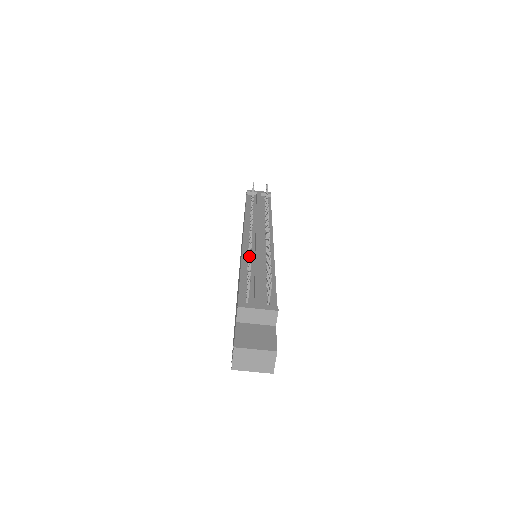
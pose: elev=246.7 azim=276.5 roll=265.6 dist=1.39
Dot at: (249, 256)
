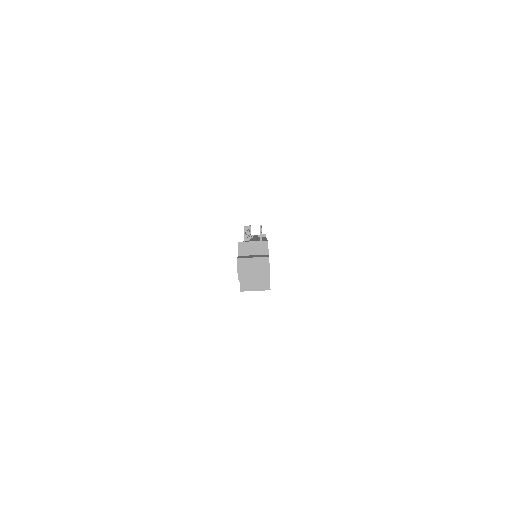
Dot at: occluded
